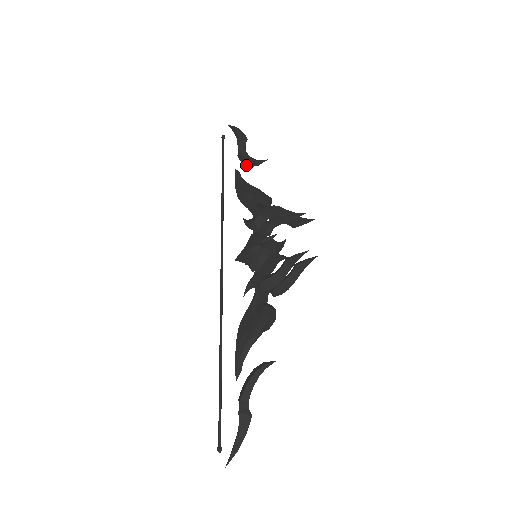
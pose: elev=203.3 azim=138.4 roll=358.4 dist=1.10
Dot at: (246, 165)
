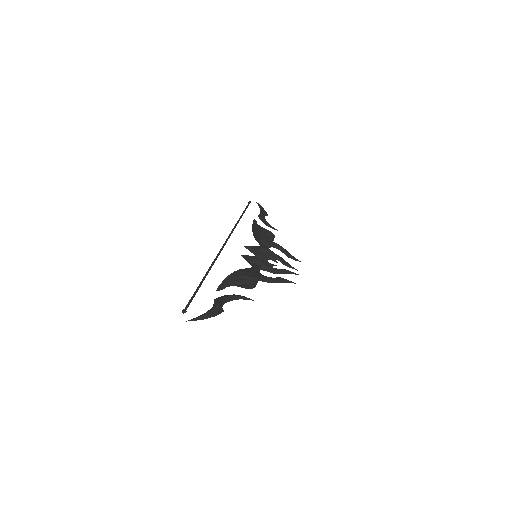
Dot at: (263, 222)
